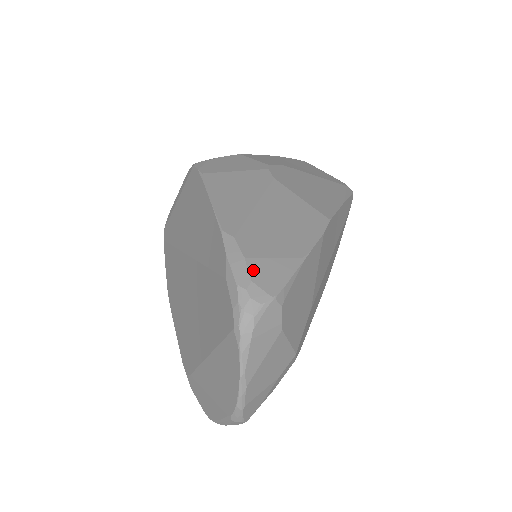
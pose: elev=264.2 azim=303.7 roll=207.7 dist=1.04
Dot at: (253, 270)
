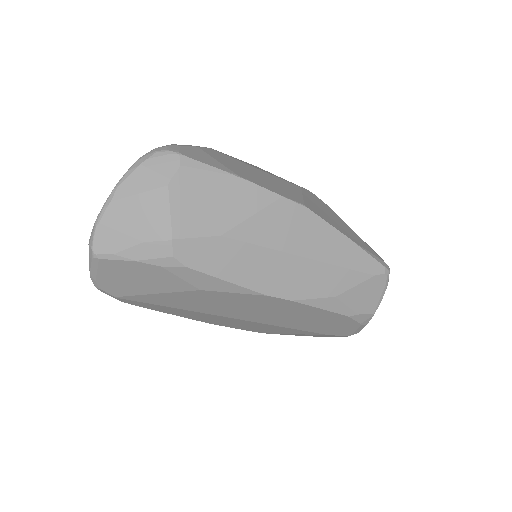
Dot at: (192, 148)
